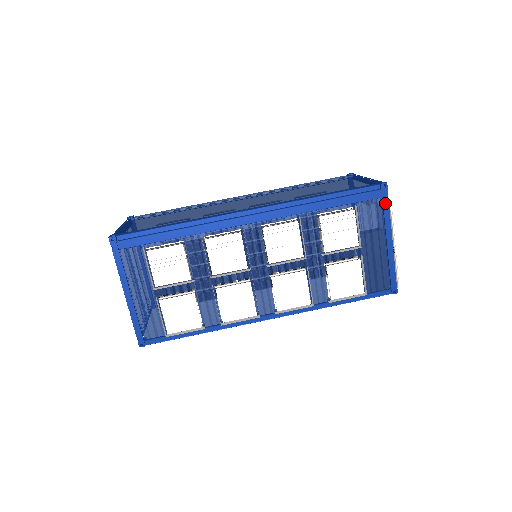
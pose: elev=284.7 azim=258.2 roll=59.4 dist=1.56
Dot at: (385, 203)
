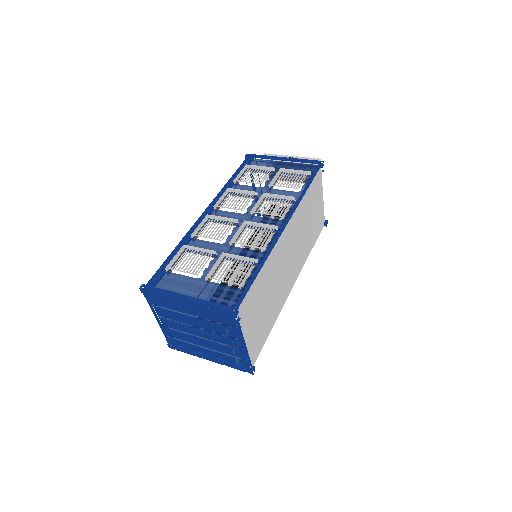
Dot at: (258, 156)
